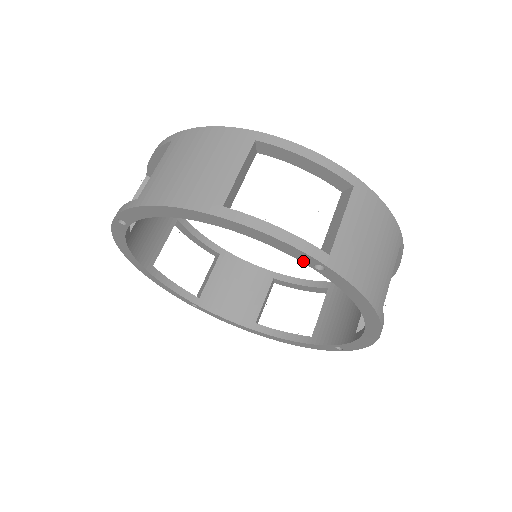
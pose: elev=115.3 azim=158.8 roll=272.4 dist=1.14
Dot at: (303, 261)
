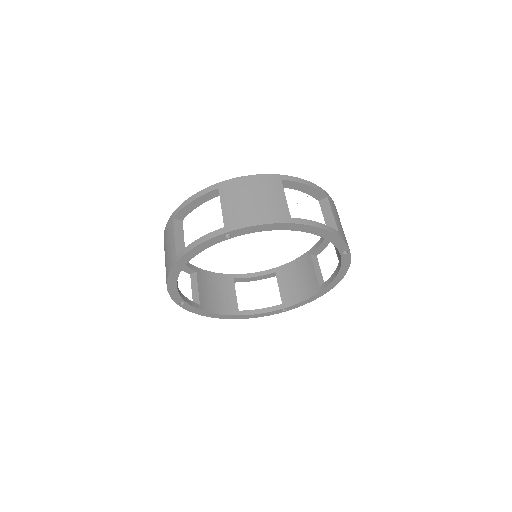
Dot at: (221, 241)
